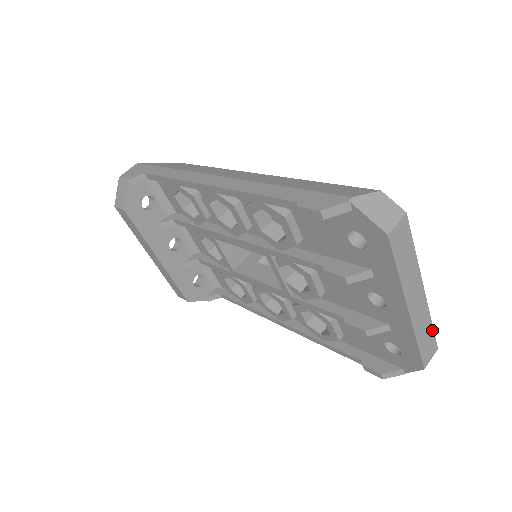
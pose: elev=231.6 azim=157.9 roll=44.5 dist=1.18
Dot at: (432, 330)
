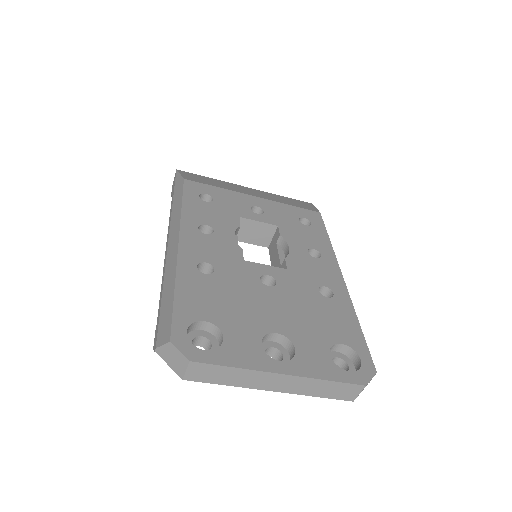
Dot at: (336, 383)
